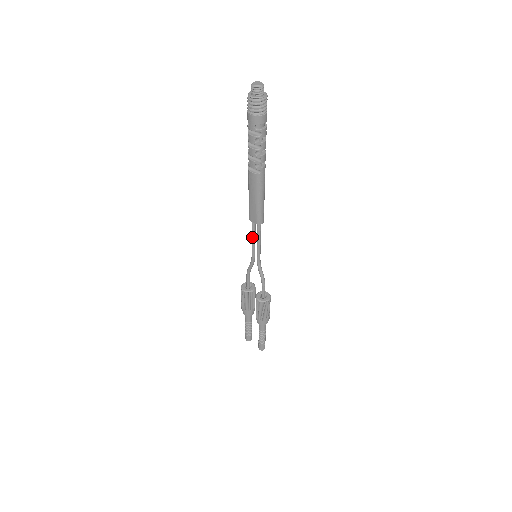
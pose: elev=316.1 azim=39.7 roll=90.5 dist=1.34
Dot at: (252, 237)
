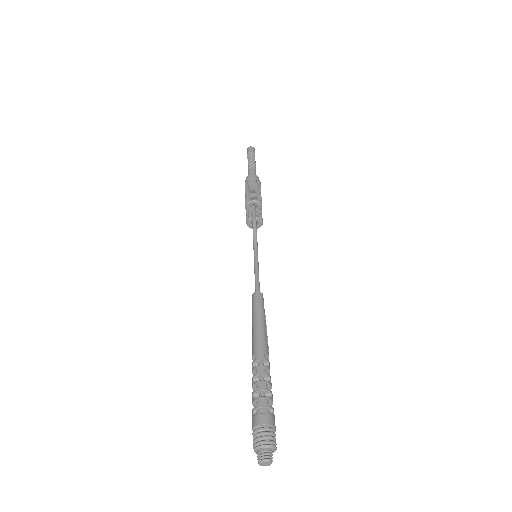
Dot at: occluded
